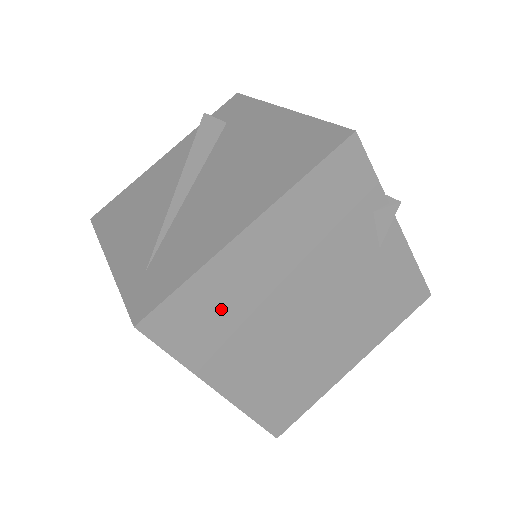
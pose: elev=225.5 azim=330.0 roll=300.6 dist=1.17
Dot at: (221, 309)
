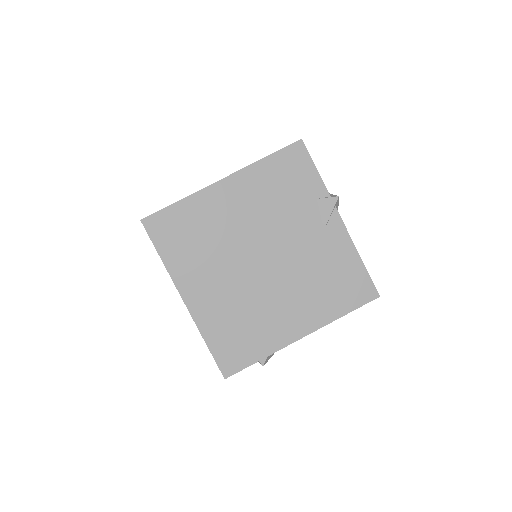
Dot at: (197, 231)
